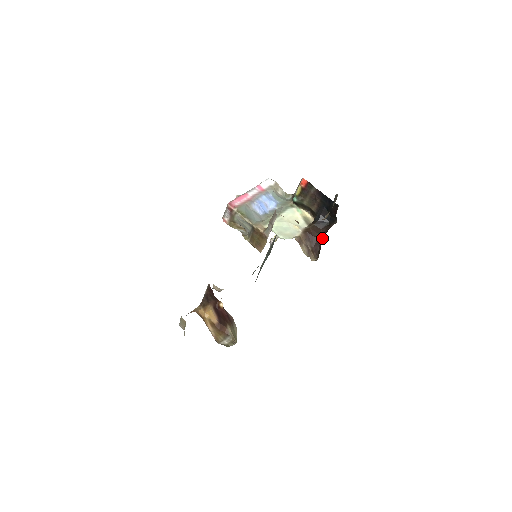
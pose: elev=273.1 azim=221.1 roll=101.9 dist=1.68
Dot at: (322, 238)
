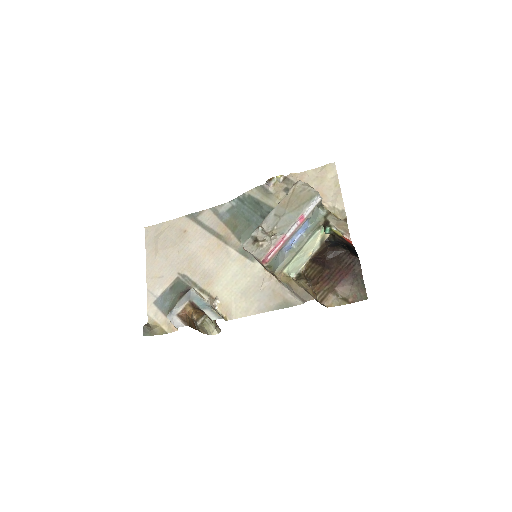
Dot at: (324, 259)
